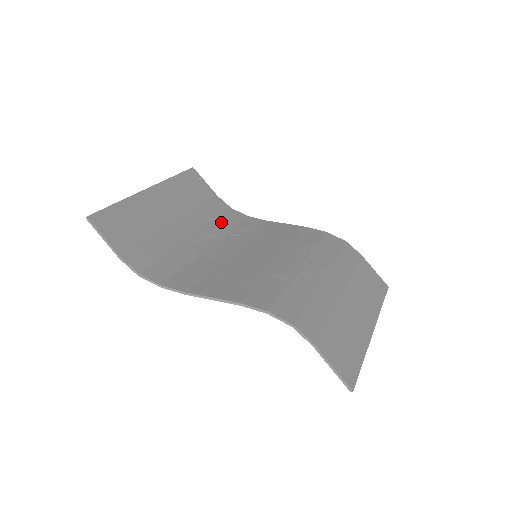
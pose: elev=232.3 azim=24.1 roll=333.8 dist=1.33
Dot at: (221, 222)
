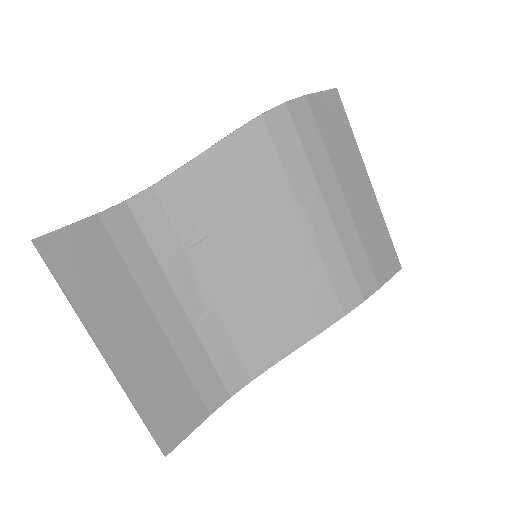
Dot at: (160, 245)
